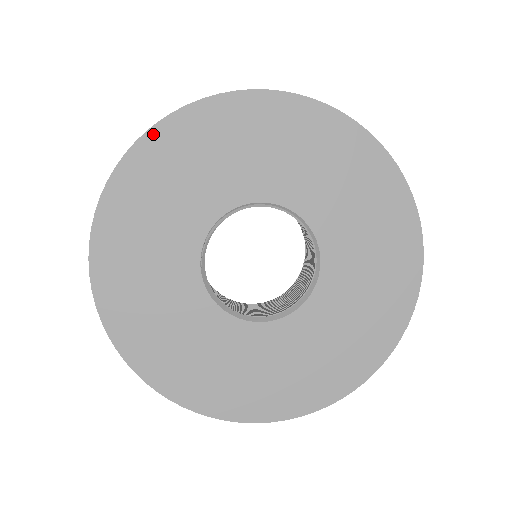
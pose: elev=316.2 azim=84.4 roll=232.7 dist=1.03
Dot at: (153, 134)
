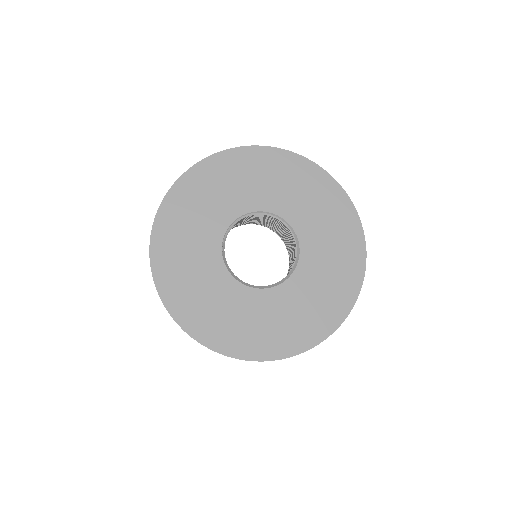
Dot at: (193, 171)
